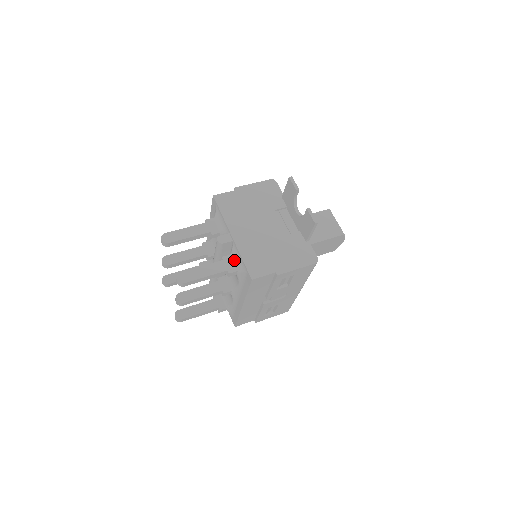
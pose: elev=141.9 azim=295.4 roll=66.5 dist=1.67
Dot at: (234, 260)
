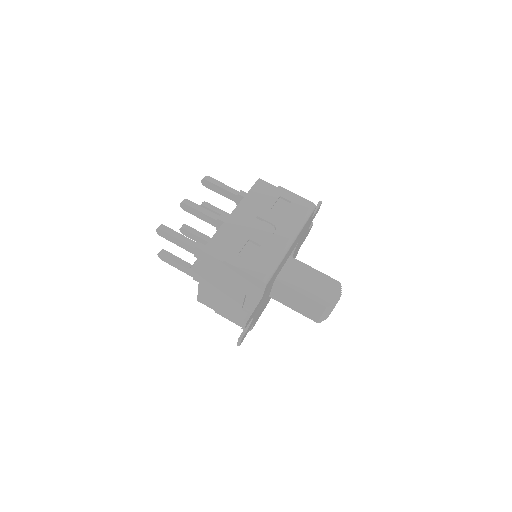
Dot at: occluded
